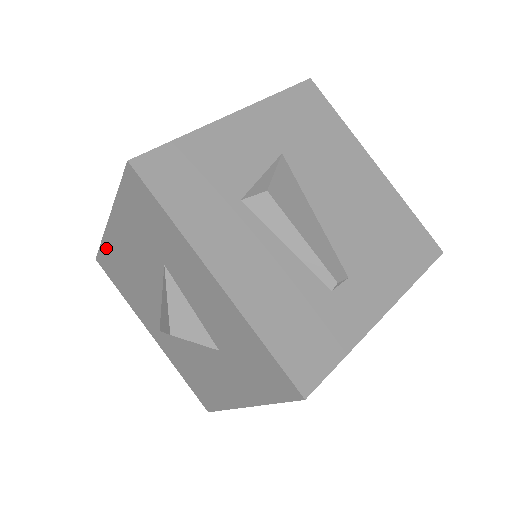
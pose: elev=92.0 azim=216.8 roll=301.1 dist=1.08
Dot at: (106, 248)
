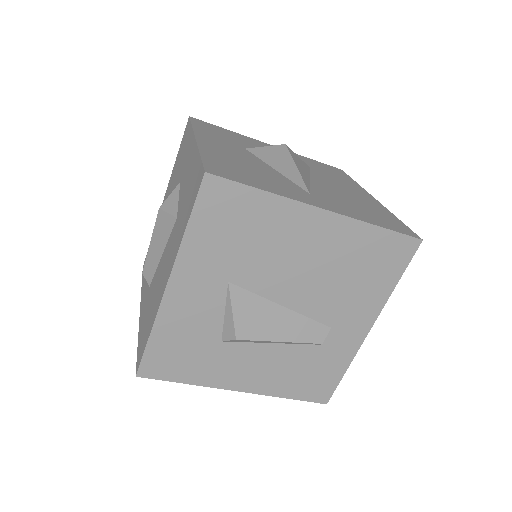
Dot at: occluded
